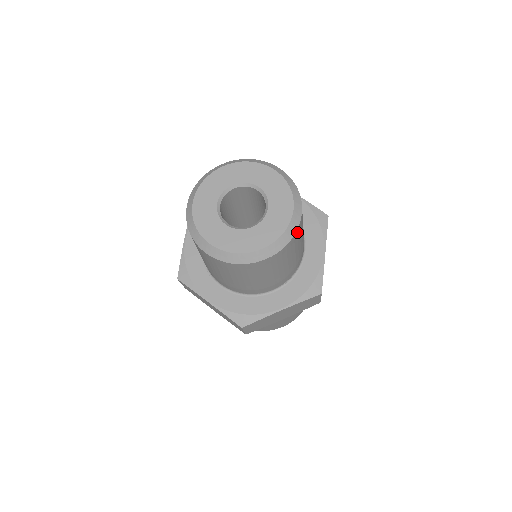
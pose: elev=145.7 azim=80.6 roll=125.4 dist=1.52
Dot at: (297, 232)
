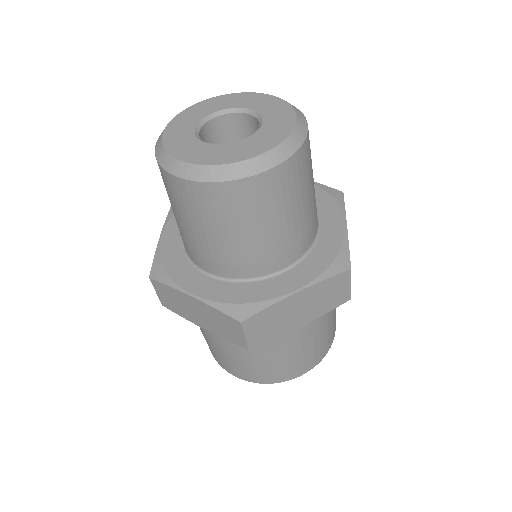
Dot at: (305, 148)
